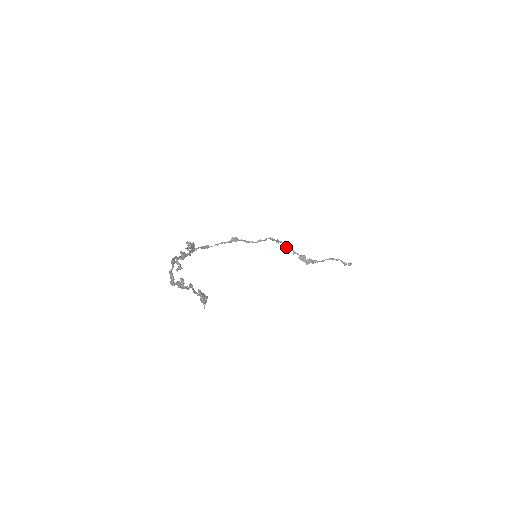
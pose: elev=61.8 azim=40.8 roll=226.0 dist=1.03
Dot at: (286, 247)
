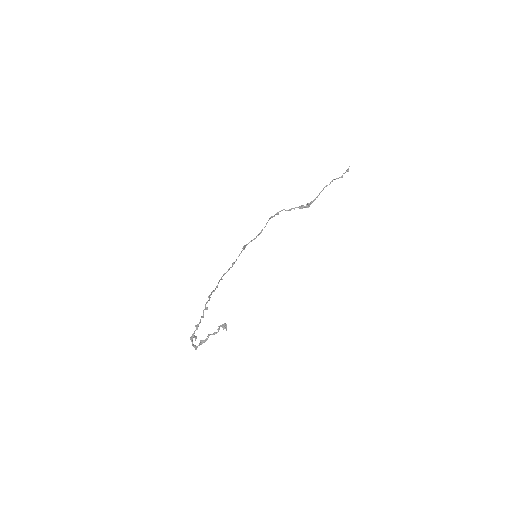
Dot at: occluded
